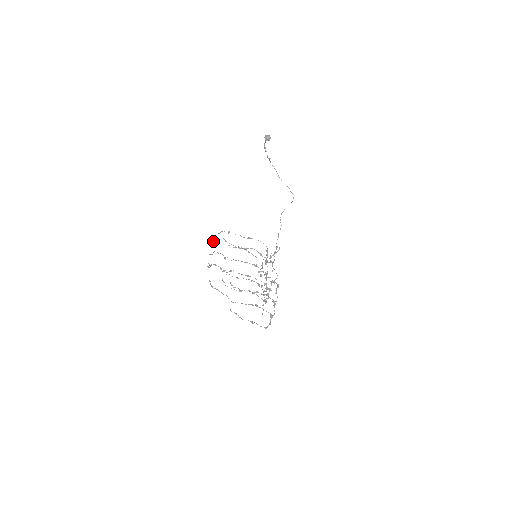
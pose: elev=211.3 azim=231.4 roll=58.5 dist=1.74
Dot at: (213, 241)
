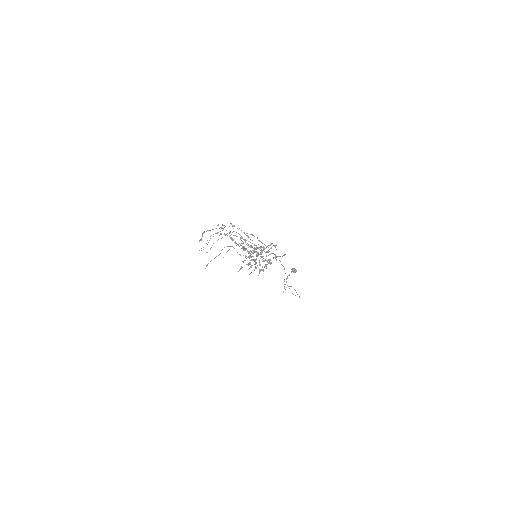
Dot at: occluded
